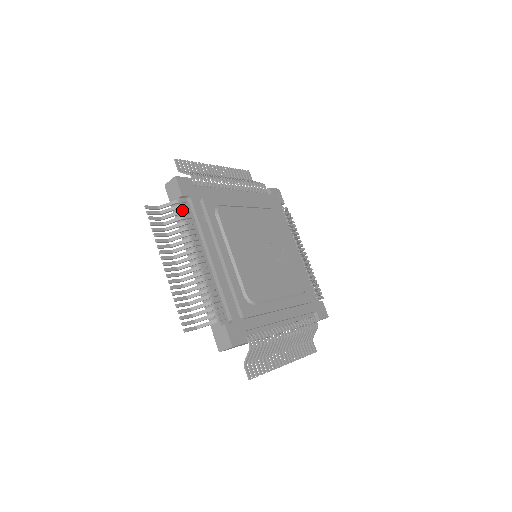
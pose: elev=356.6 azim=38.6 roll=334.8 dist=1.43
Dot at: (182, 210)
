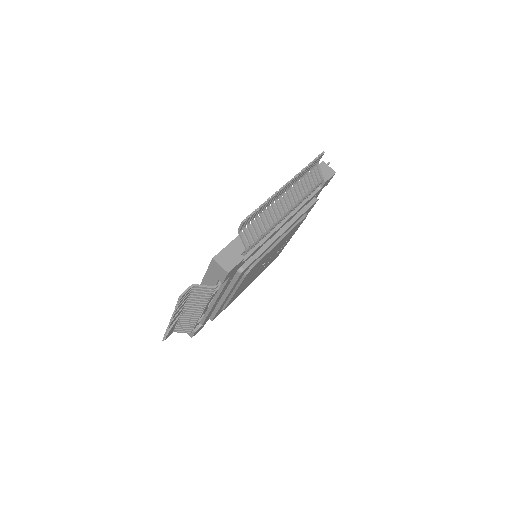
Dot at: occluded
